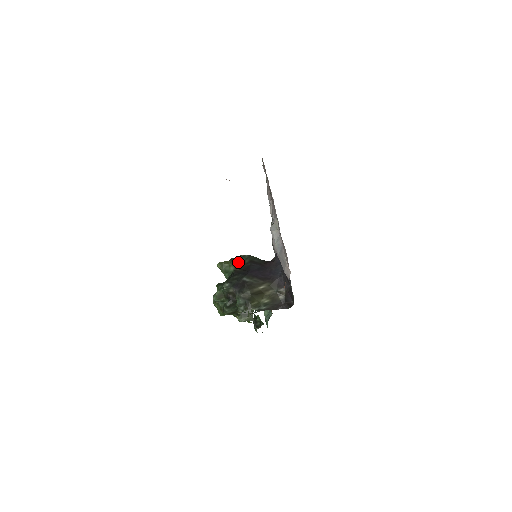
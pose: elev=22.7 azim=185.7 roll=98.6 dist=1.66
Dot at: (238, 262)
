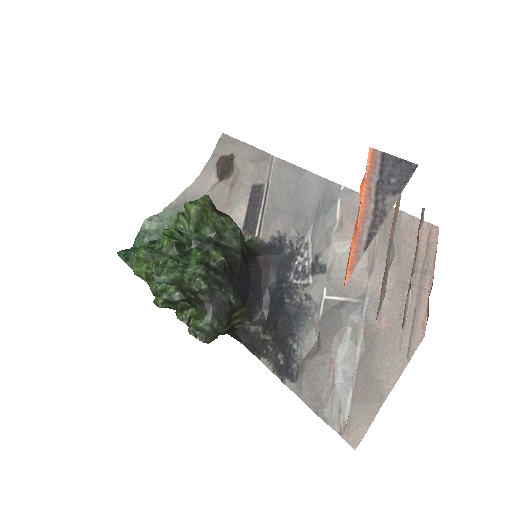
Dot at: (222, 230)
